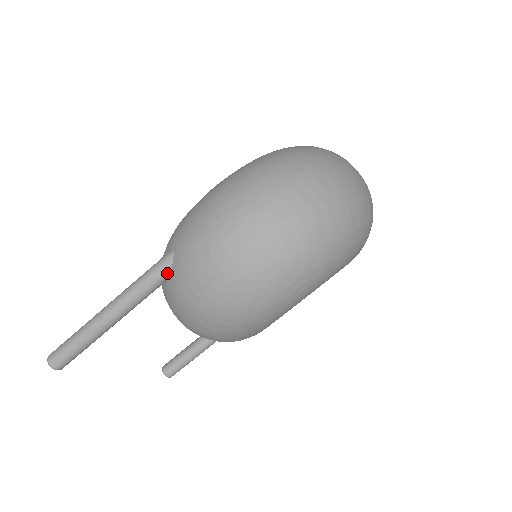
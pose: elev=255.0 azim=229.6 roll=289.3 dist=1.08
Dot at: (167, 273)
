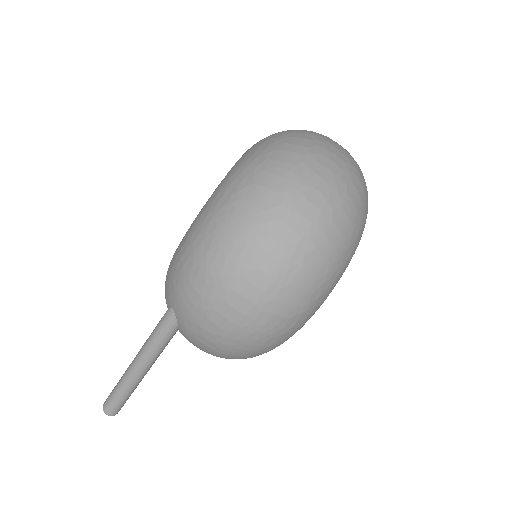
Dot at: (175, 328)
